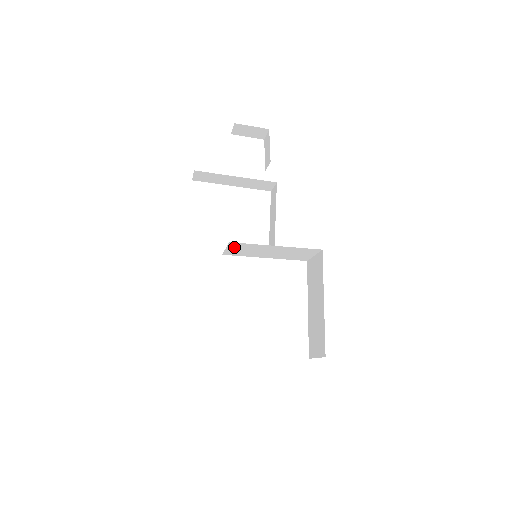
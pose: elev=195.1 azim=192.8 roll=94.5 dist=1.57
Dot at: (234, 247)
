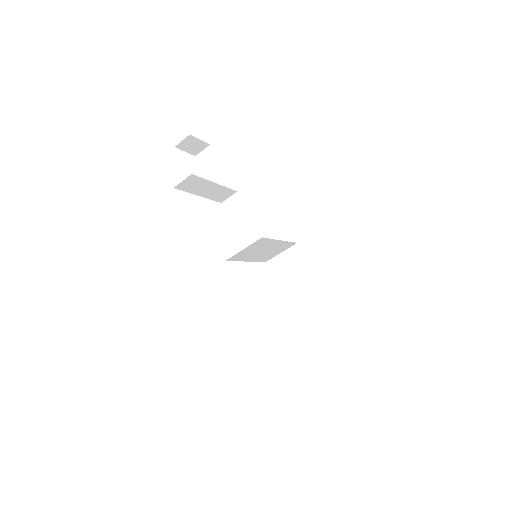
Dot at: (252, 246)
